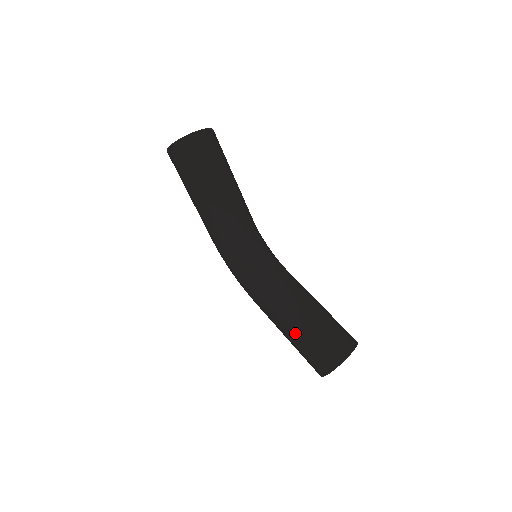
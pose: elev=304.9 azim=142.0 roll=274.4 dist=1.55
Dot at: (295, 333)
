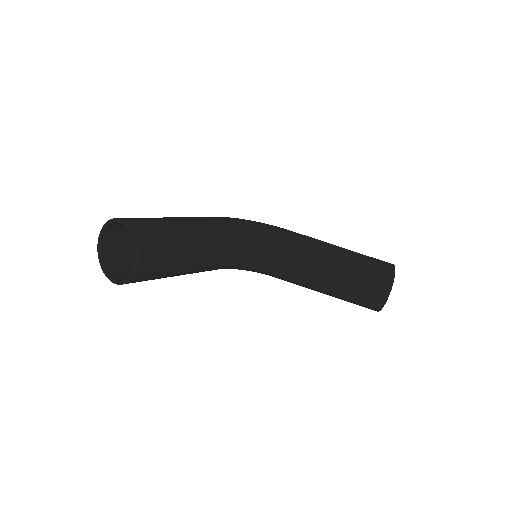
Dot at: (336, 297)
